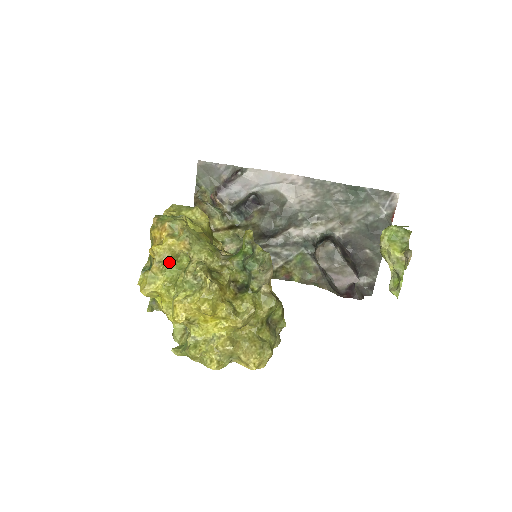
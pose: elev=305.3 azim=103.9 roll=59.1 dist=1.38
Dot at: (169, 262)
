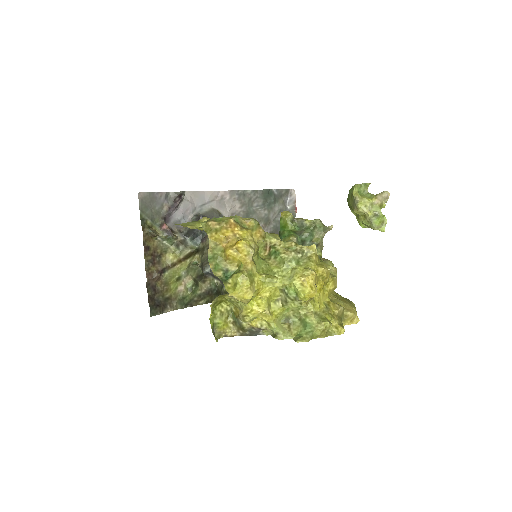
Dot at: (256, 254)
